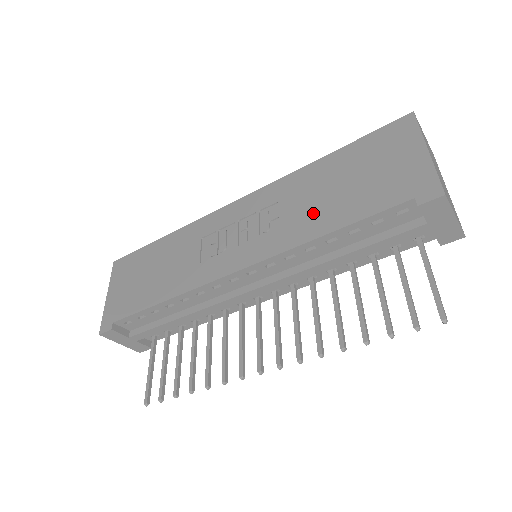
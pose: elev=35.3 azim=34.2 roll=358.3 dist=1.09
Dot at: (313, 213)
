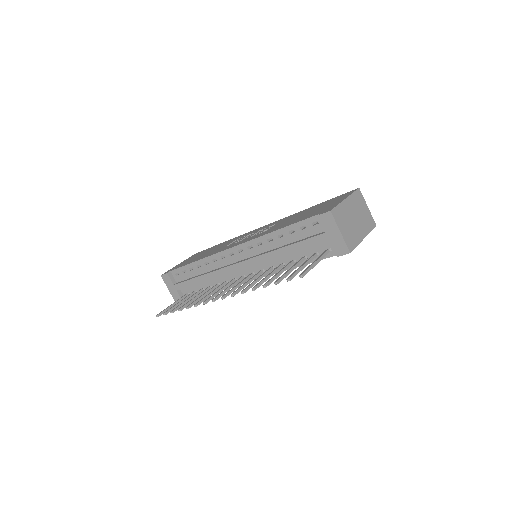
Dot at: (282, 224)
